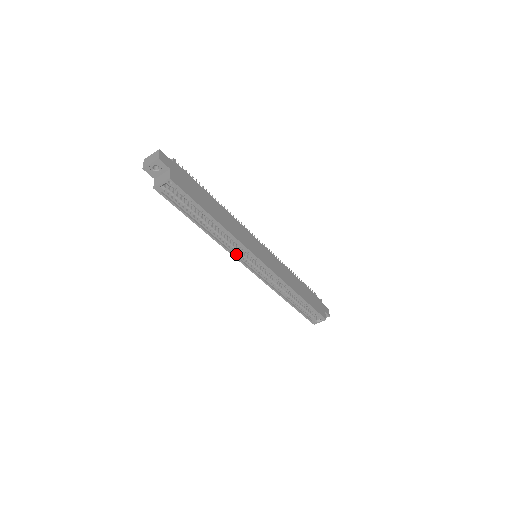
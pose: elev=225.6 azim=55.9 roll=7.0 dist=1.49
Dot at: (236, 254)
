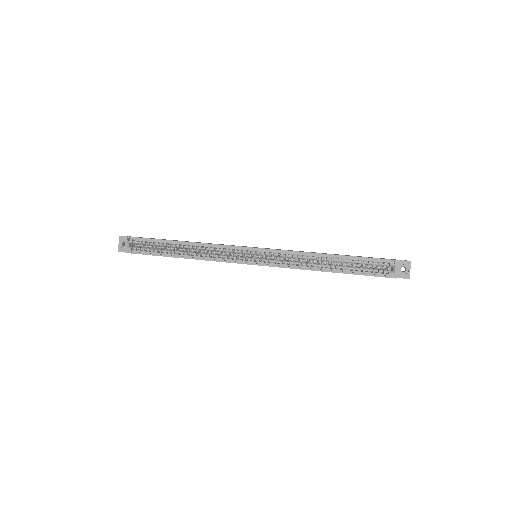
Dot at: (227, 260)
